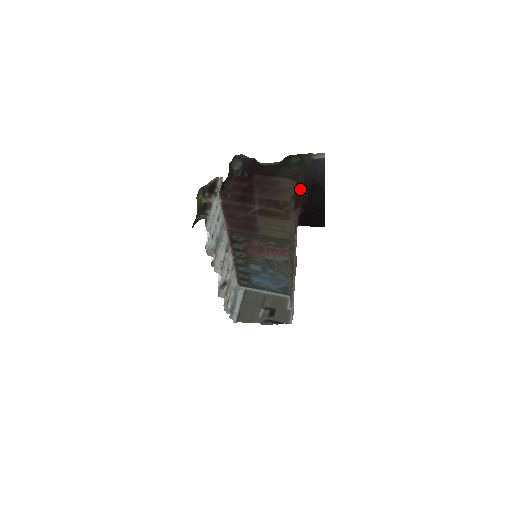
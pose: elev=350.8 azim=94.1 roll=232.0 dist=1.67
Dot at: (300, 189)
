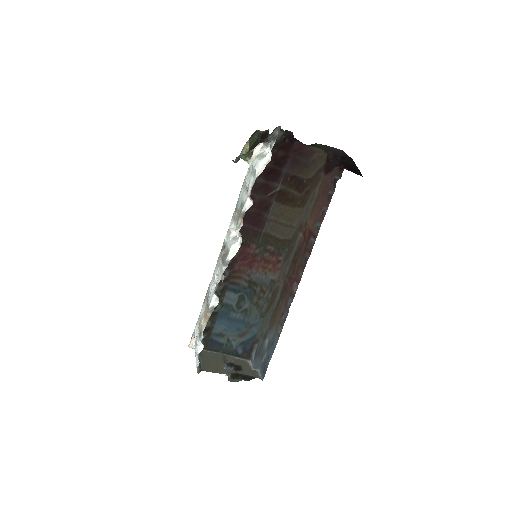
Dot at: (331, 159)
